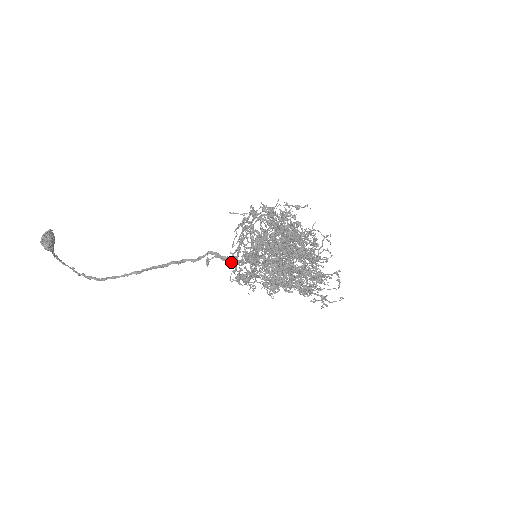
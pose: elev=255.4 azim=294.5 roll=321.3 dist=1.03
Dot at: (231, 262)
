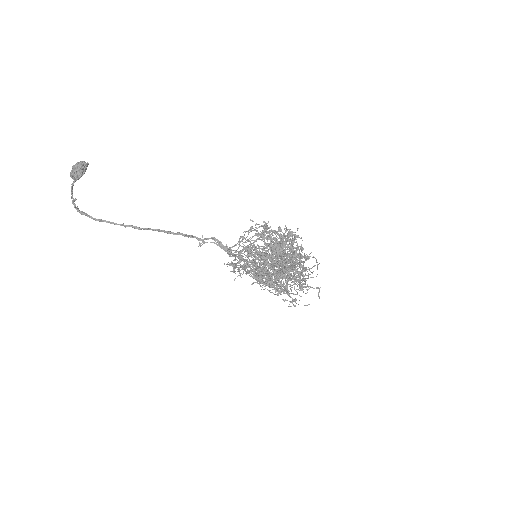
Dot at: (228, 252)
